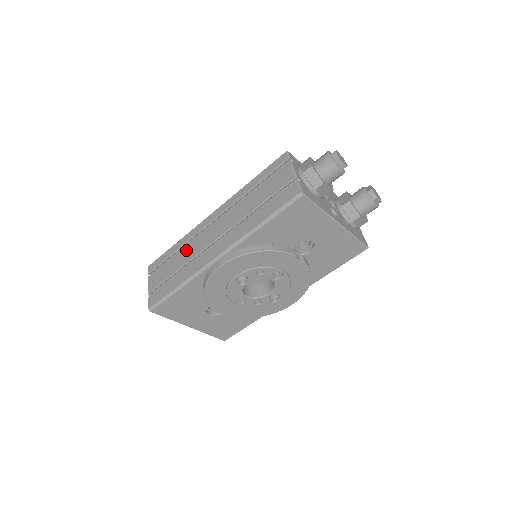
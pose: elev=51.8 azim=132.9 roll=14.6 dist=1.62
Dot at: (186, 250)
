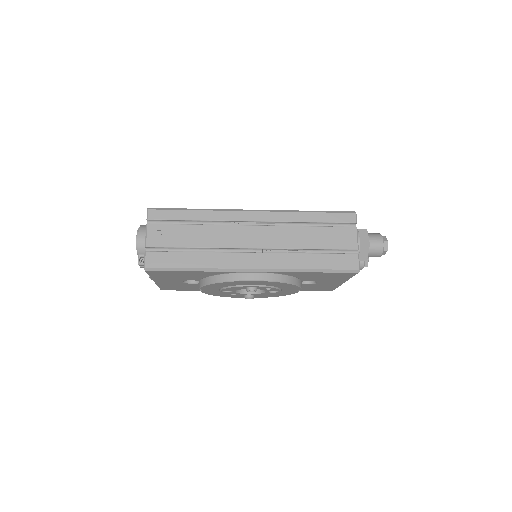
Dot at: (213, 231)
